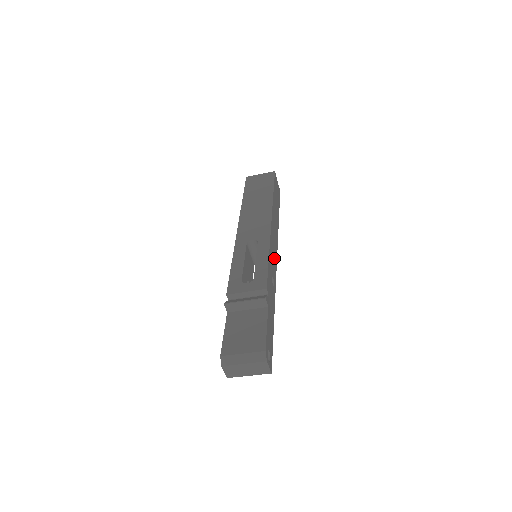
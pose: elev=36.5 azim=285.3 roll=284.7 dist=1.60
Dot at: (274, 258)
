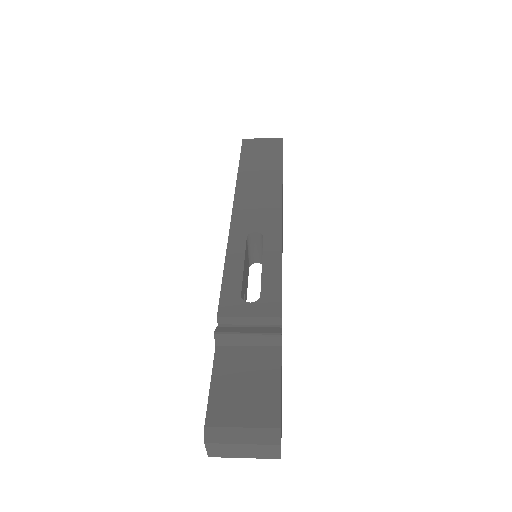
Dot at: occluded
